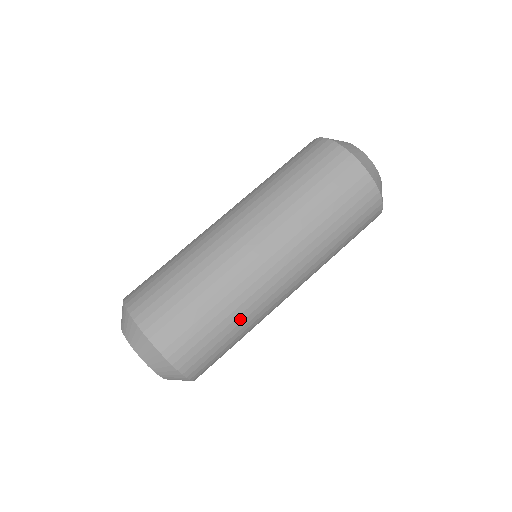
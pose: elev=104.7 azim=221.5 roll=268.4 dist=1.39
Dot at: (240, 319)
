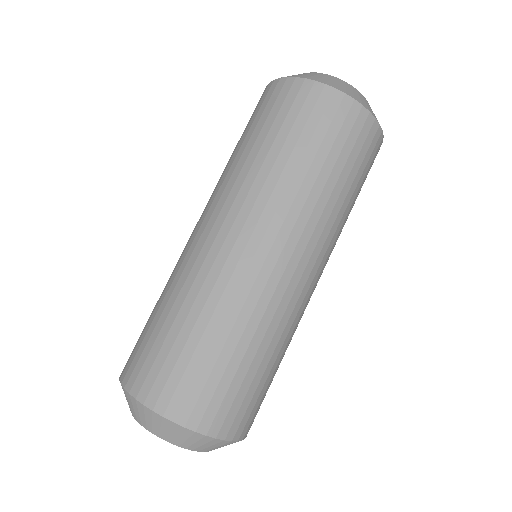
Dot at: (228, 324)
